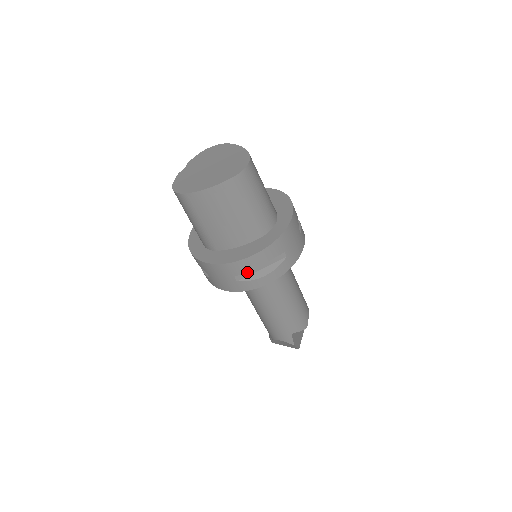
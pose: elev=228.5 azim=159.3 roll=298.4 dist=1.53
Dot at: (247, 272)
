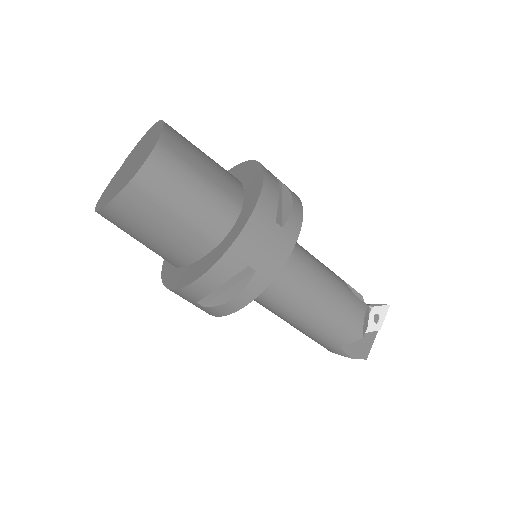
Dot at: (211, 295)
